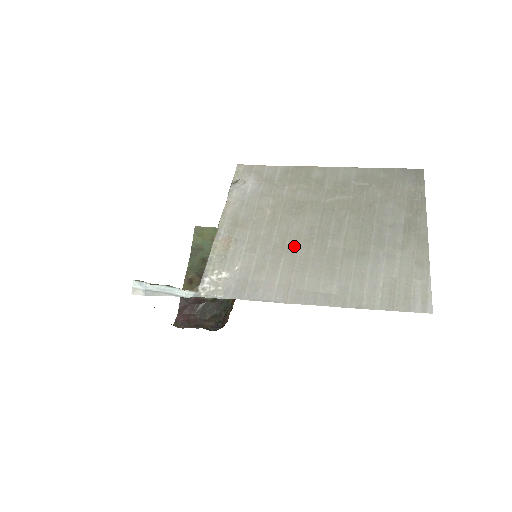
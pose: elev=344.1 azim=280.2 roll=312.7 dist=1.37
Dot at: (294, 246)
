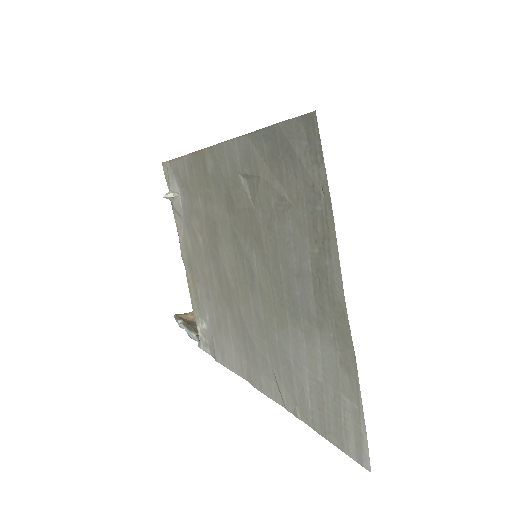
Dot at: (229, 298)
